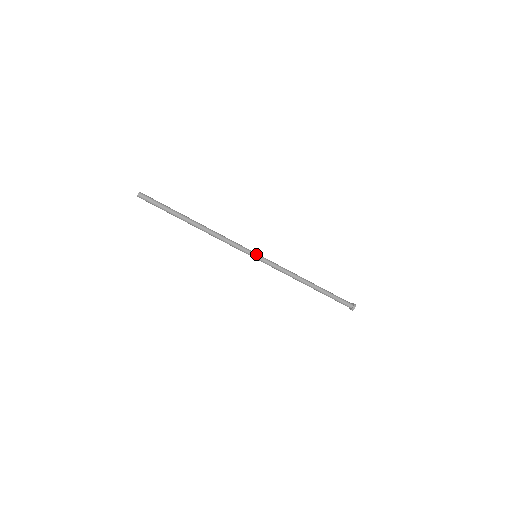
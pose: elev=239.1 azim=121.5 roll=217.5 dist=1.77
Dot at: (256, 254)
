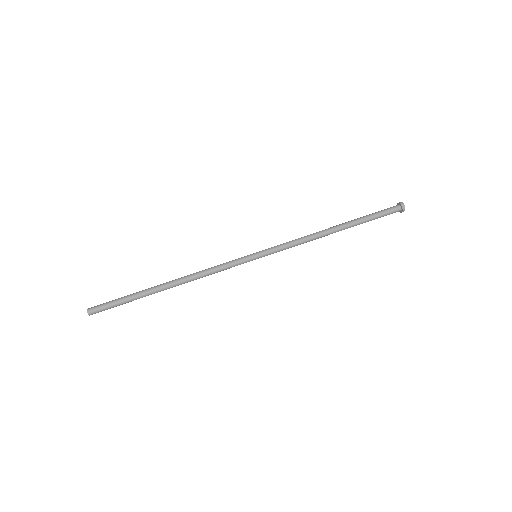
Dot at: (253, 254)
